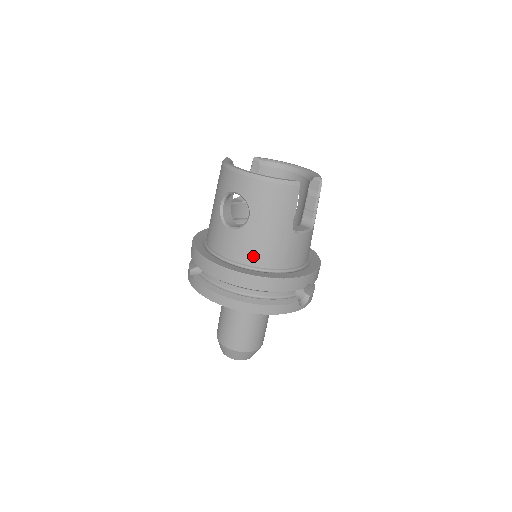
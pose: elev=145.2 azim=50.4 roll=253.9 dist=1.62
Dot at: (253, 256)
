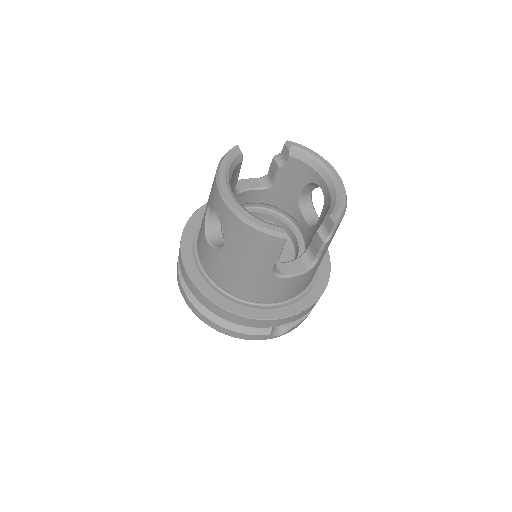
Dot at: (224, 281)
